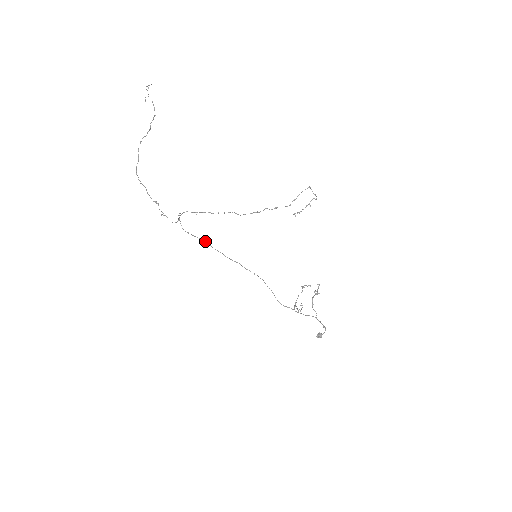
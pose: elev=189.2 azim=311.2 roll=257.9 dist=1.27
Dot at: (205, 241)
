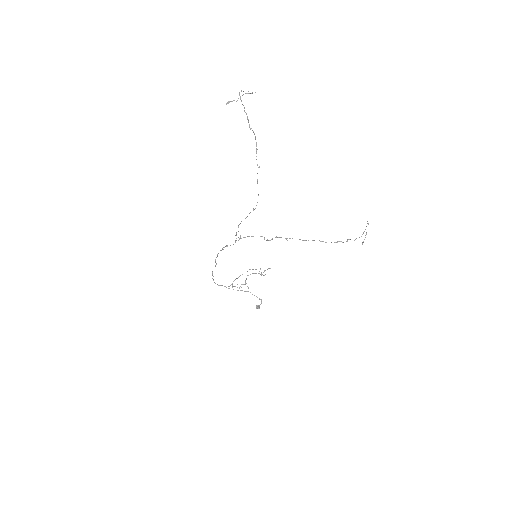
Dot at: (224, 247)
